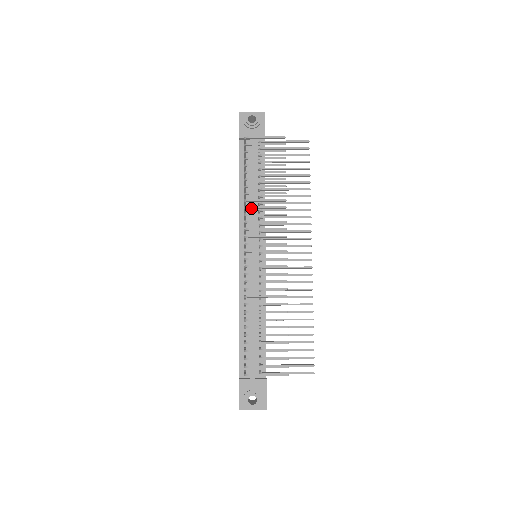
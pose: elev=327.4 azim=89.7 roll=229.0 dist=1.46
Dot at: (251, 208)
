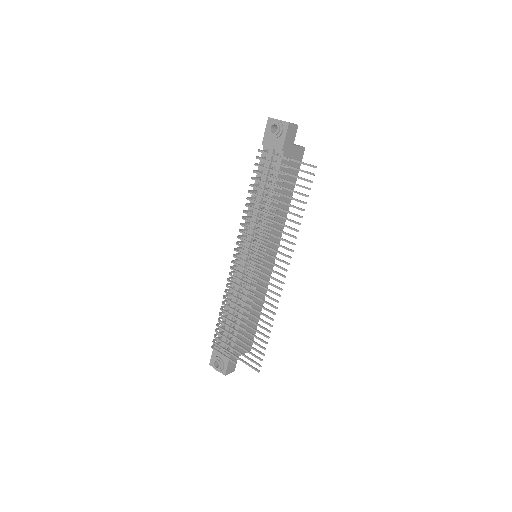
Dot at: (245, 220)
